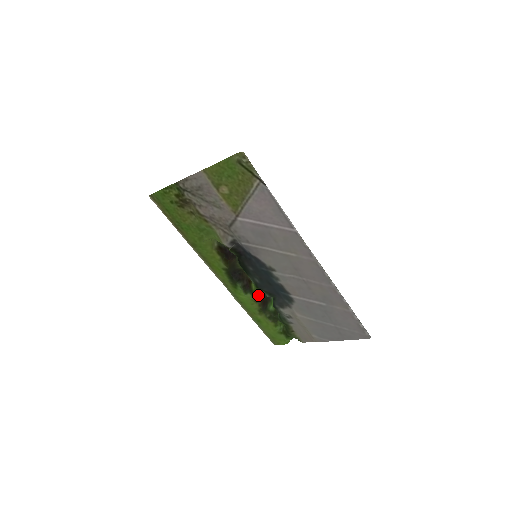
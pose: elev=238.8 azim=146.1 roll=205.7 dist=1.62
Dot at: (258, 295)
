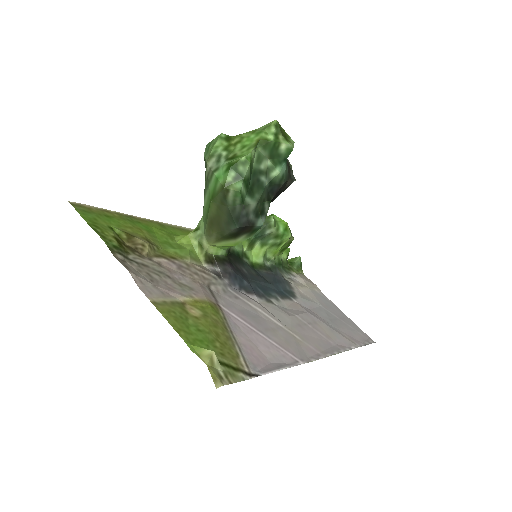
Dot at: occluded
